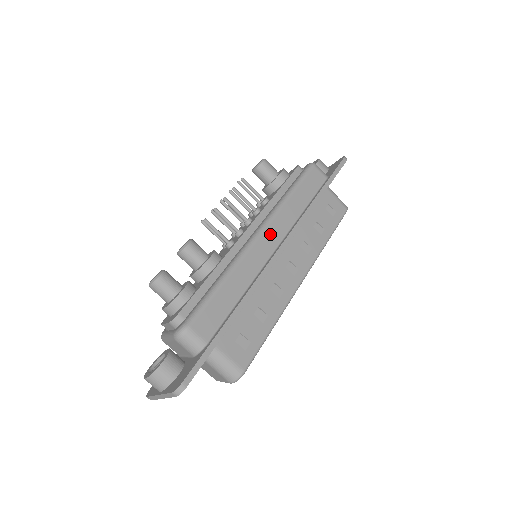
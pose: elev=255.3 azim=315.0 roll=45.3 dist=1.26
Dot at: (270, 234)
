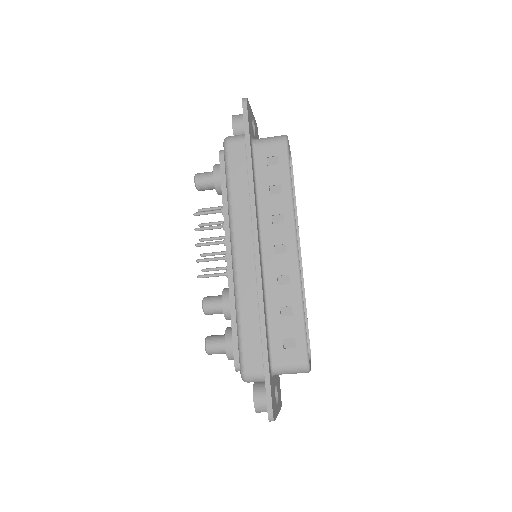
Dot at: (241, 246)
